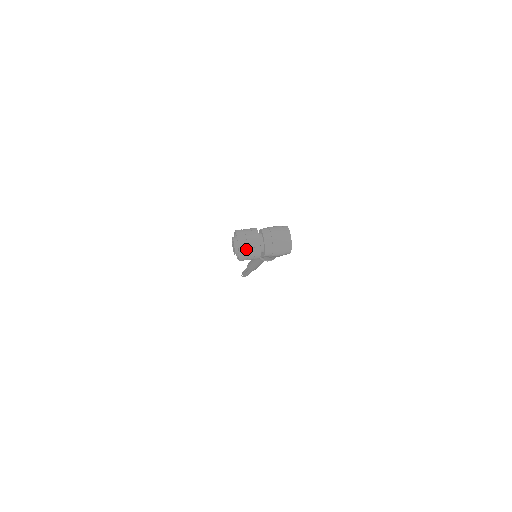
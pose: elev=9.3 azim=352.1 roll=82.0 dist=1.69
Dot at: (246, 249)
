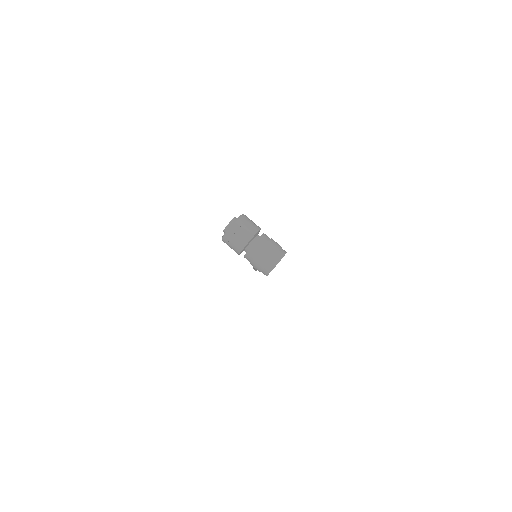
Dot at: (233, 235)
